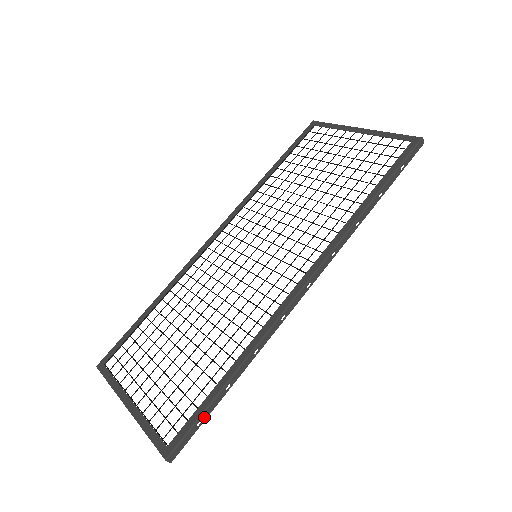
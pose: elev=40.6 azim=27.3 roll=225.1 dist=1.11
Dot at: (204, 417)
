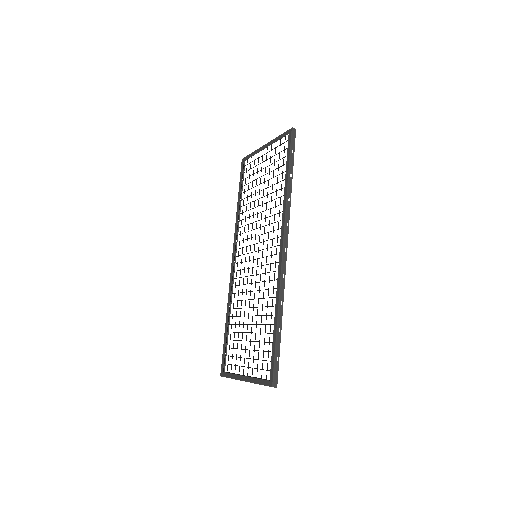
Dot at: (278, 354)
